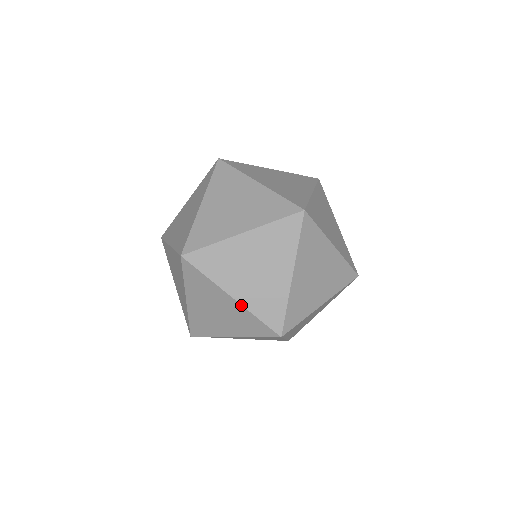
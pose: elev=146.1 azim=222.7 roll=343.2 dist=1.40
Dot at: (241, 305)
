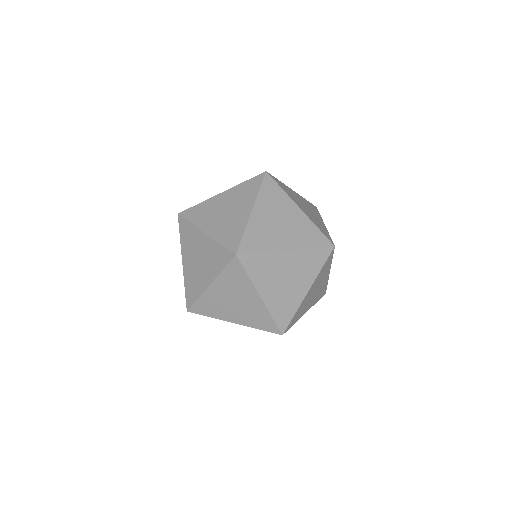
Dot at: (243, 325)
